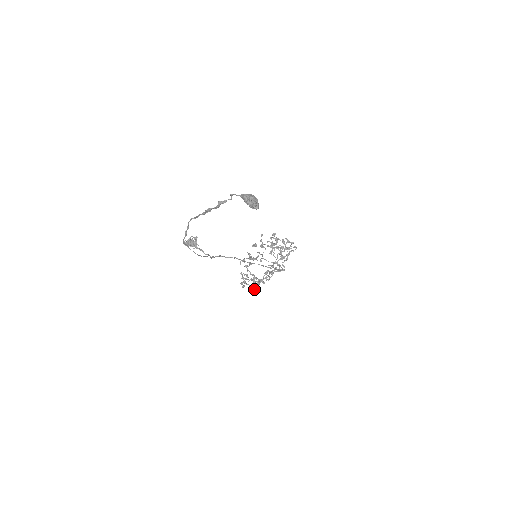
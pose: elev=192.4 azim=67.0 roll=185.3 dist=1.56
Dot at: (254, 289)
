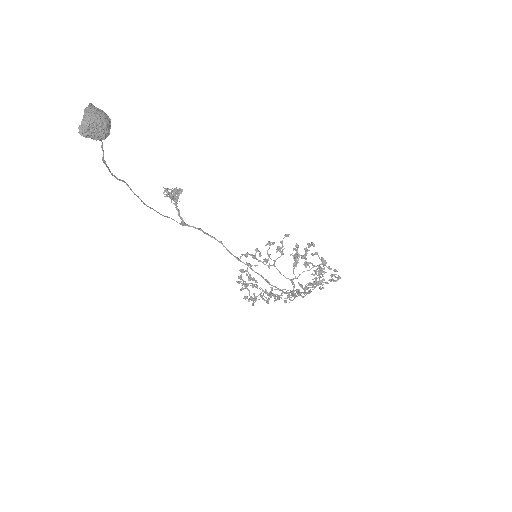
Dot at: (251, 299)
